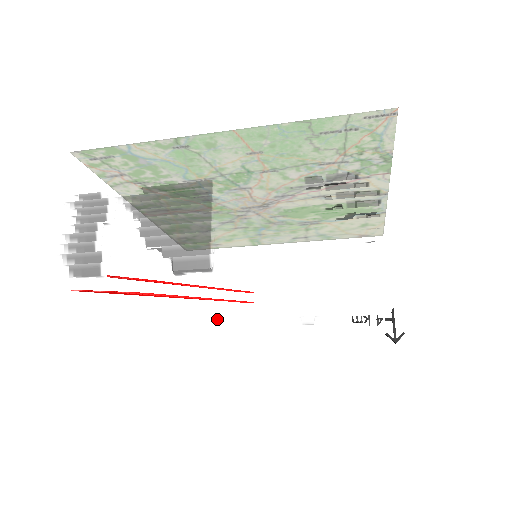
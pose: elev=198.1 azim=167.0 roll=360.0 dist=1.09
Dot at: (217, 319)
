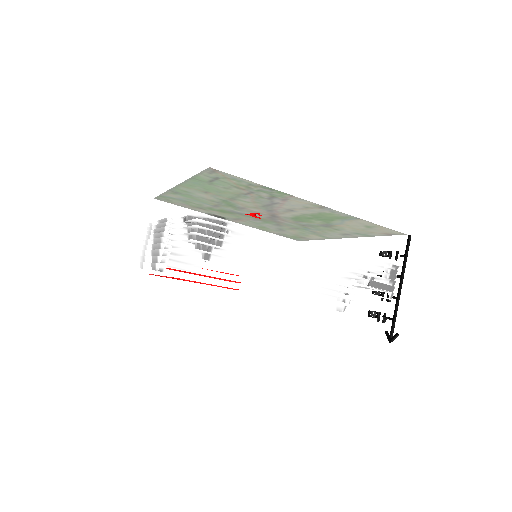
Dot at: occluded
